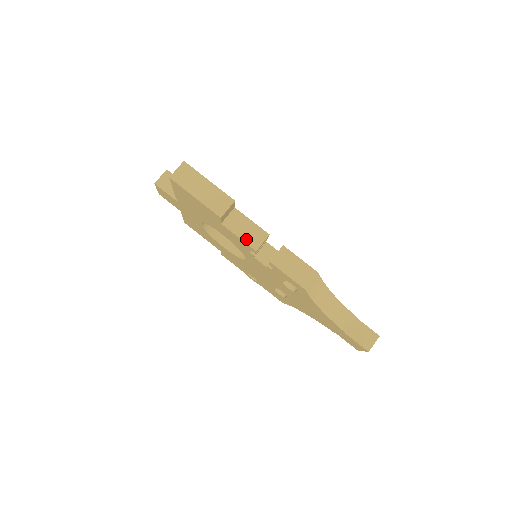
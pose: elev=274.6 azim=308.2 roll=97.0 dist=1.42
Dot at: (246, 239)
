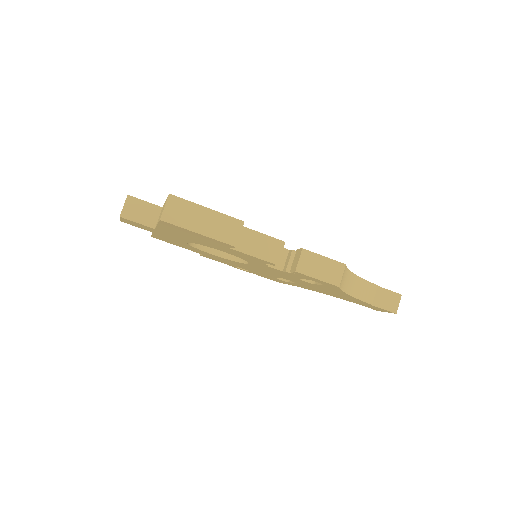
Dot at: (263, 256)
